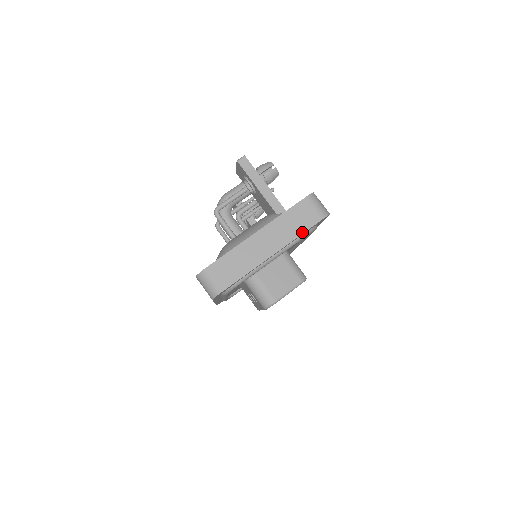
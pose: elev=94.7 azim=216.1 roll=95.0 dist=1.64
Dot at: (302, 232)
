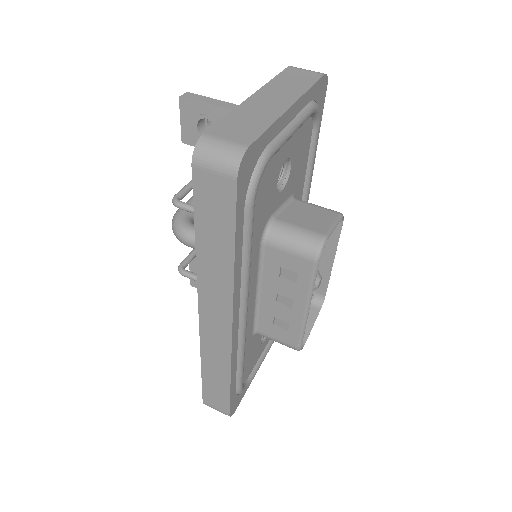
Dot at: (310, 85)
